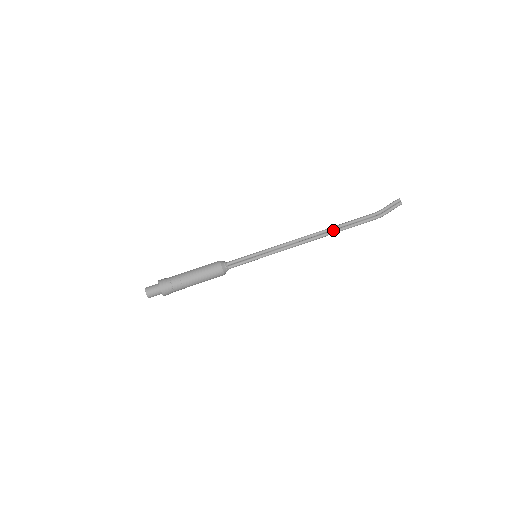
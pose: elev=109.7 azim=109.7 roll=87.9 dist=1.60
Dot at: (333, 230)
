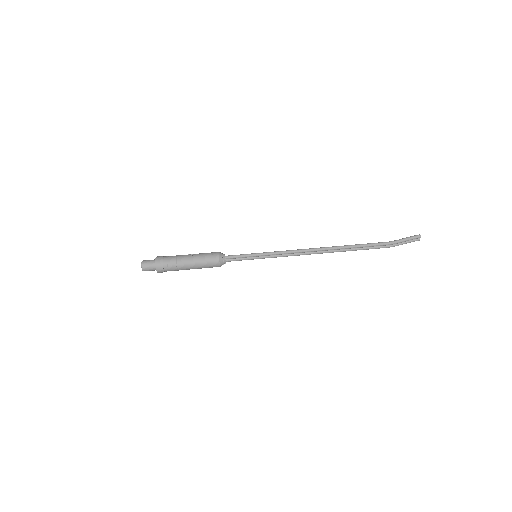
Dot at: (339, 251)
